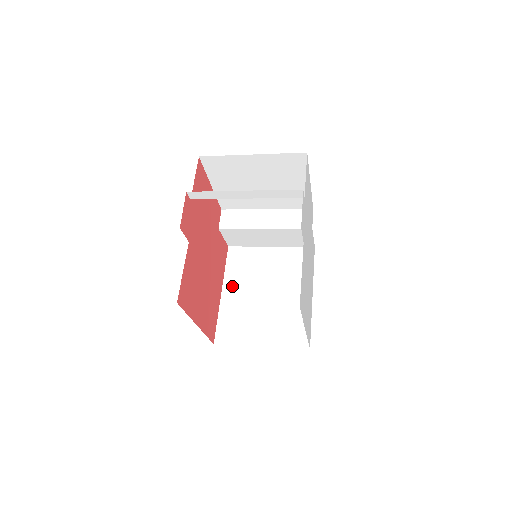
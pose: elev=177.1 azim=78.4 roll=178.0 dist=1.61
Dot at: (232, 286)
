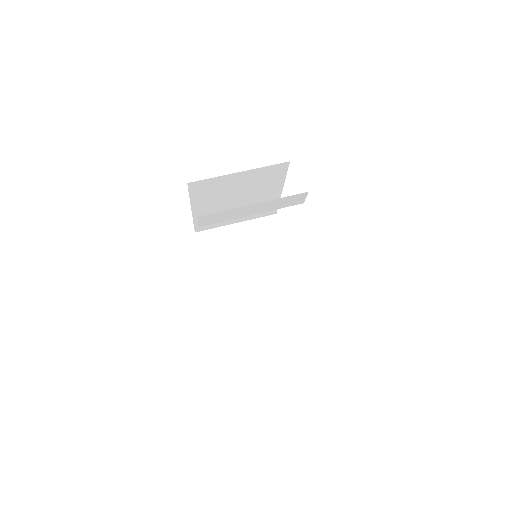
Dot at: (202, 205)
